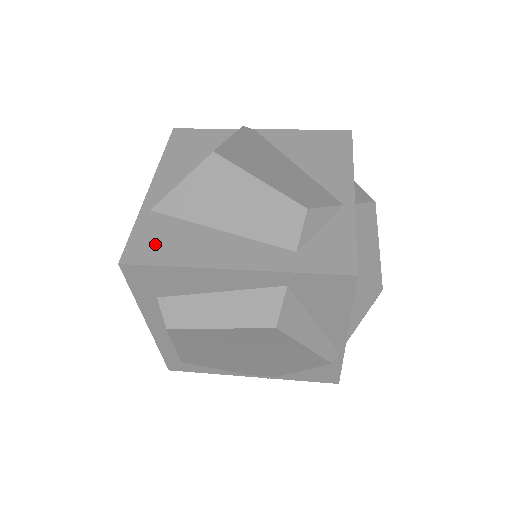
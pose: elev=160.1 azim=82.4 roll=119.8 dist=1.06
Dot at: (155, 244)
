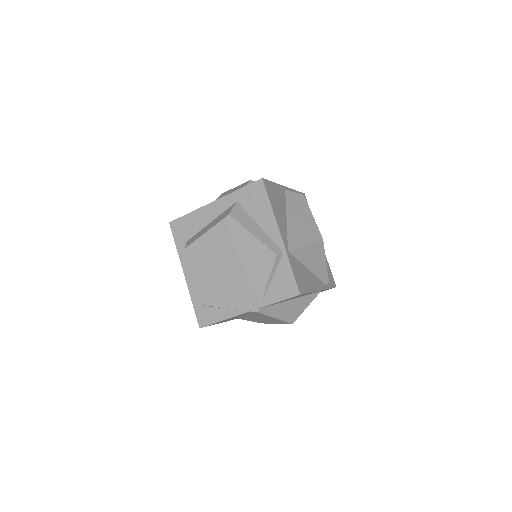
Dot at: occluded
